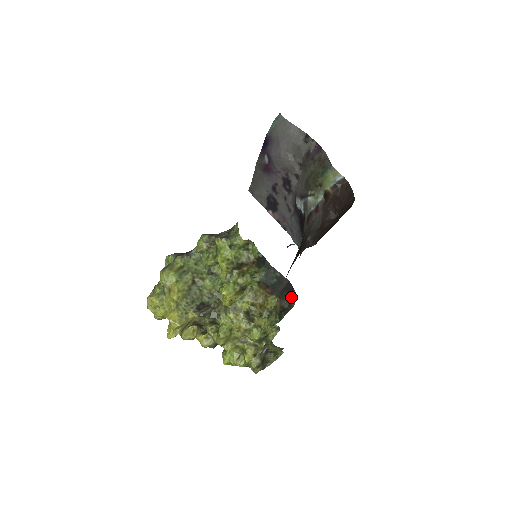
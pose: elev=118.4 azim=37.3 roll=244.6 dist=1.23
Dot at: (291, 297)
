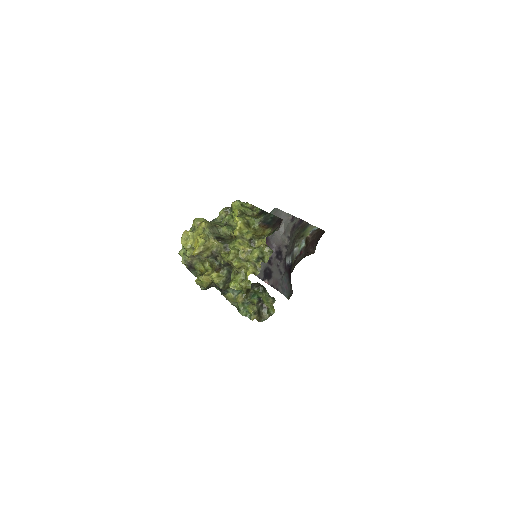
Dot at: occluded
